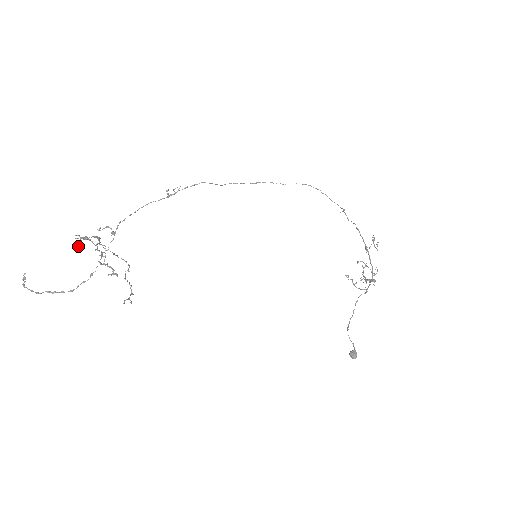
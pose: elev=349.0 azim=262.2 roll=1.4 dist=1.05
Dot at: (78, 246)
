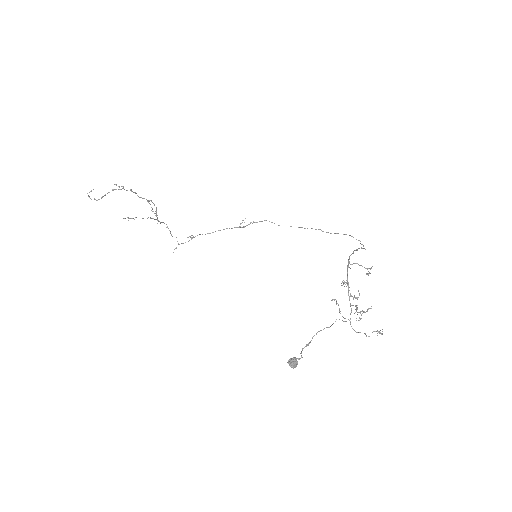
Dot at: occluded
